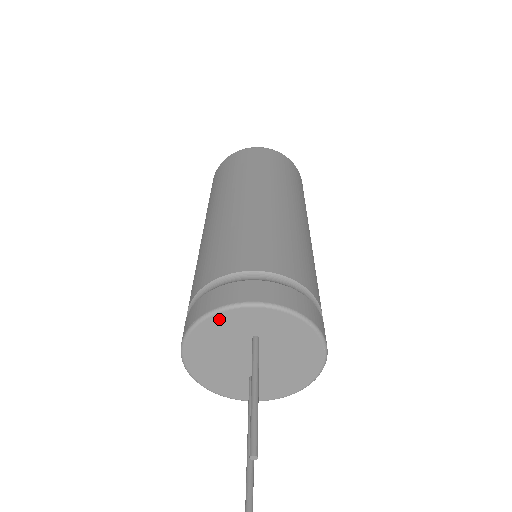
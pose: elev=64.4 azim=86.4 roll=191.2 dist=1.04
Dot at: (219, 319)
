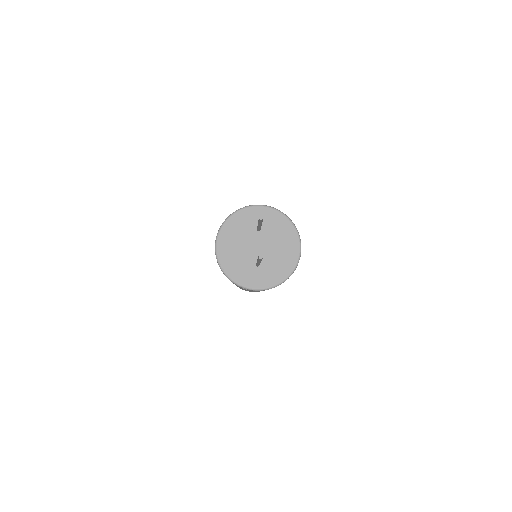
Dot at: (238, 216)
